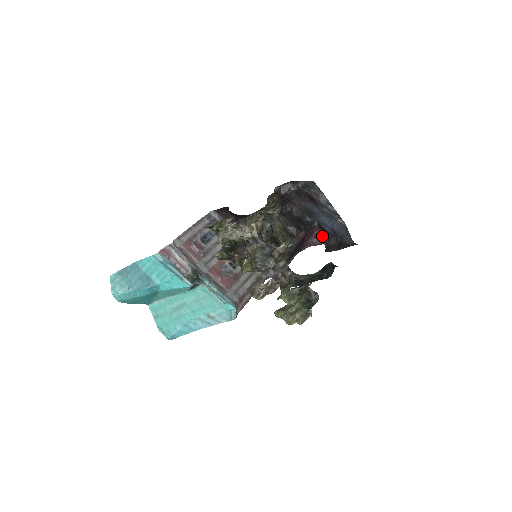
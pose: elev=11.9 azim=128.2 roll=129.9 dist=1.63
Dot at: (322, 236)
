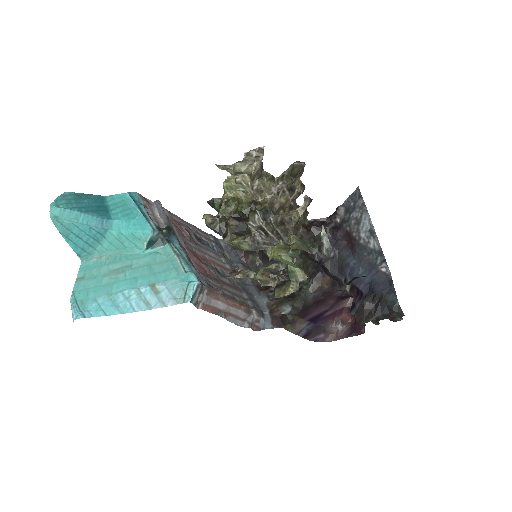
Dot at: (353, 305)
